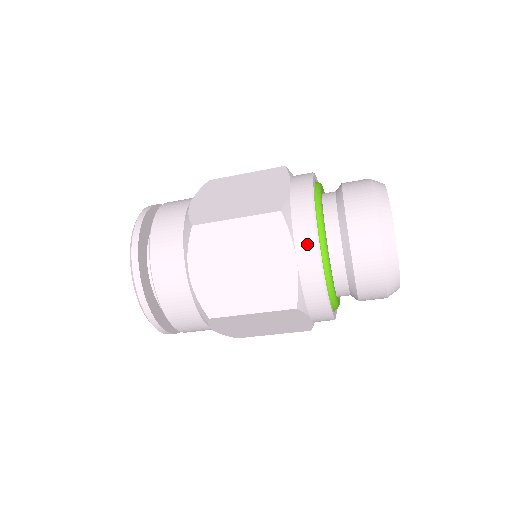
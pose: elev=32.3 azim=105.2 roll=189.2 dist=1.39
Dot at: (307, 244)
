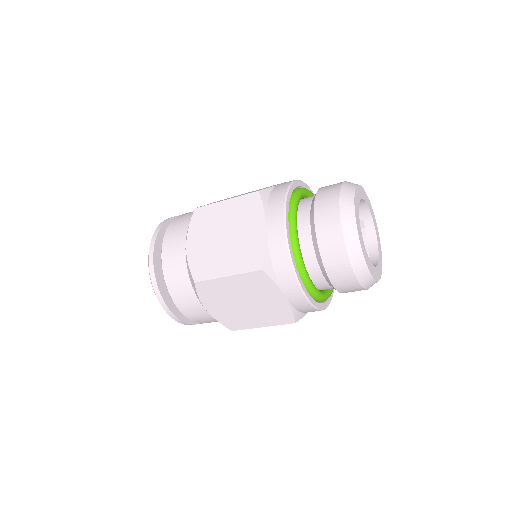
Dot at: (291, 288)
